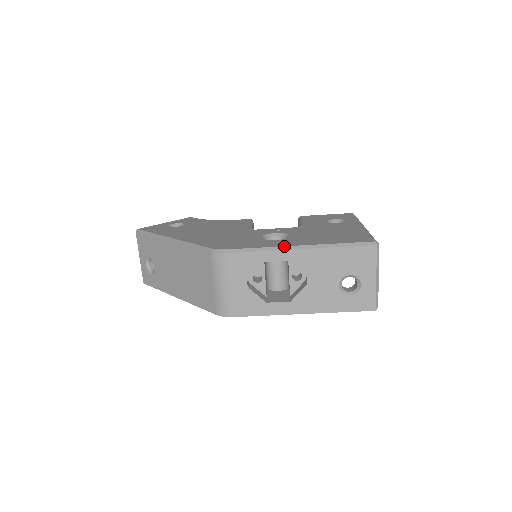
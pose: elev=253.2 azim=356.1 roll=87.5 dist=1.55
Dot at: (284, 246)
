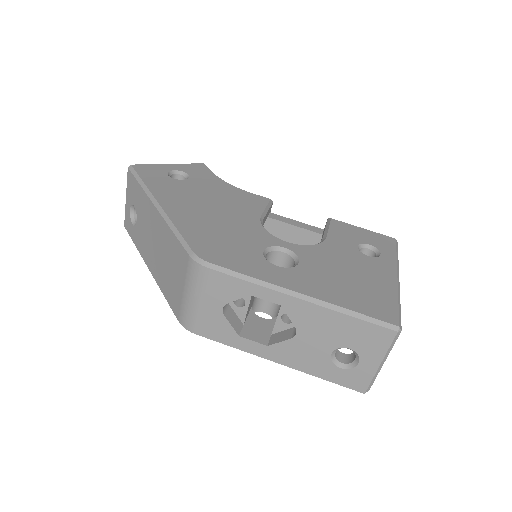
Dot at: (282, 287)
